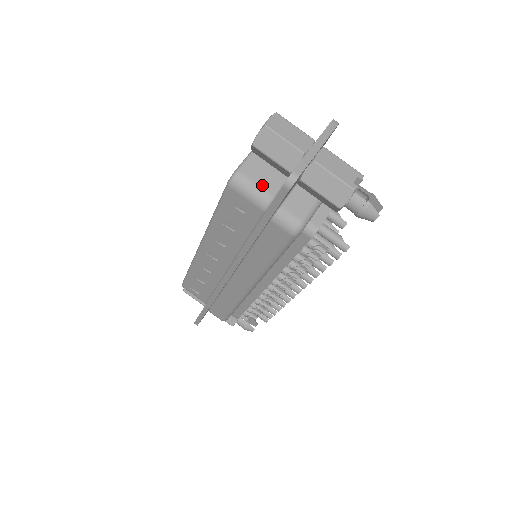
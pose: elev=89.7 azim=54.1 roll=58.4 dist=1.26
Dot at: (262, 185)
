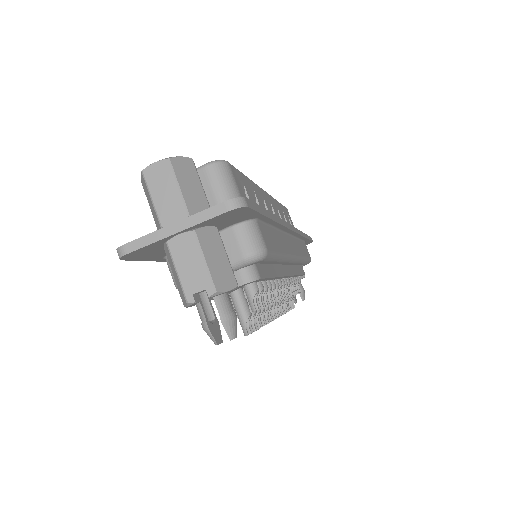
Dot at: occluded
